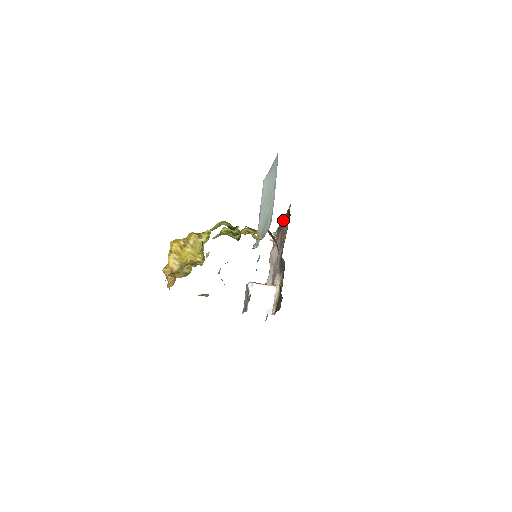
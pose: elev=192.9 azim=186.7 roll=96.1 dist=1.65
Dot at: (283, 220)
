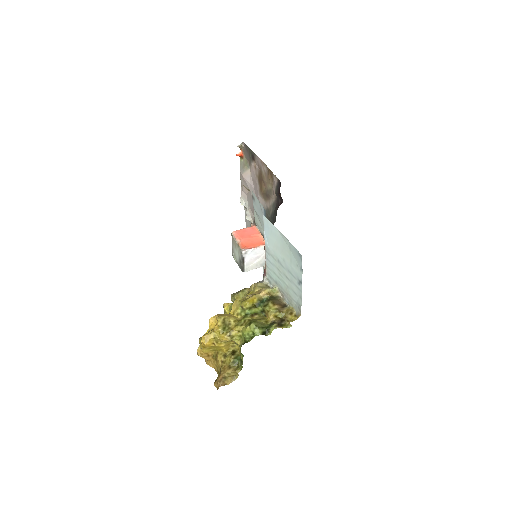
Dot at: (259, 161)
